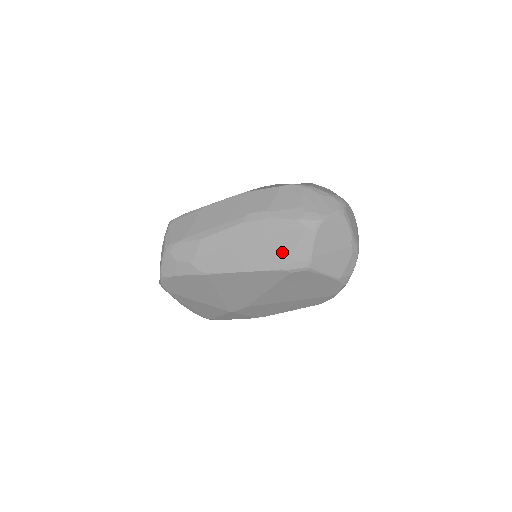
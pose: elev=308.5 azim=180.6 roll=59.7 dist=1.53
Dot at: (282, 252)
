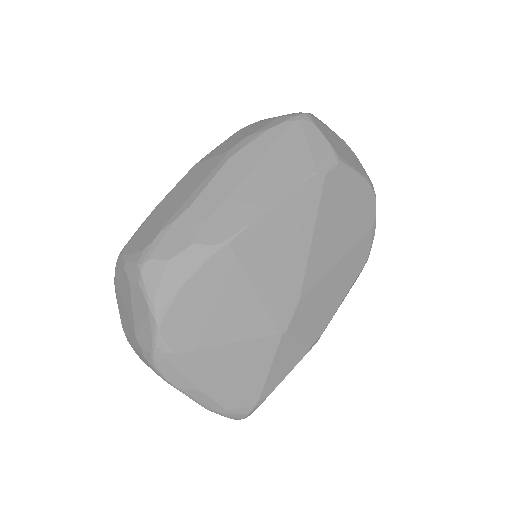
Dot at: (298, 156)
